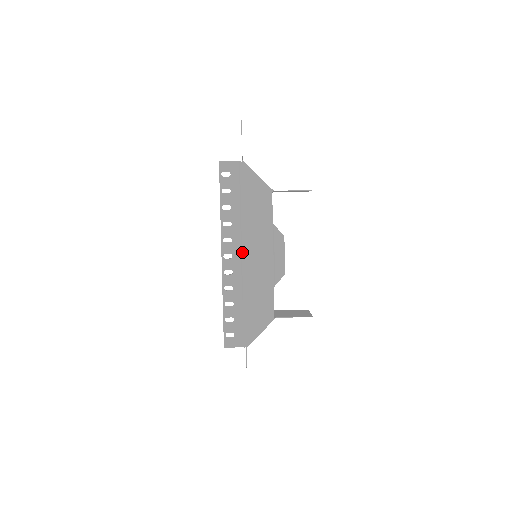
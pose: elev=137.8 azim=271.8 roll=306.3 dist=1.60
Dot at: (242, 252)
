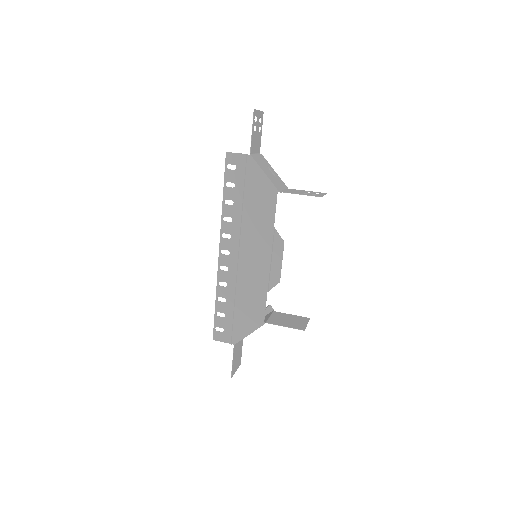
Dot at: (239, 251)
